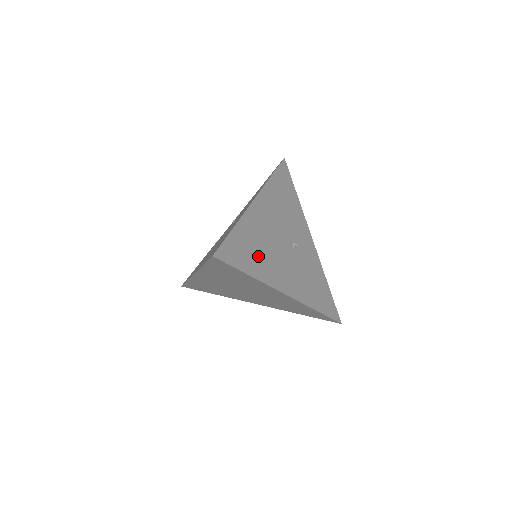
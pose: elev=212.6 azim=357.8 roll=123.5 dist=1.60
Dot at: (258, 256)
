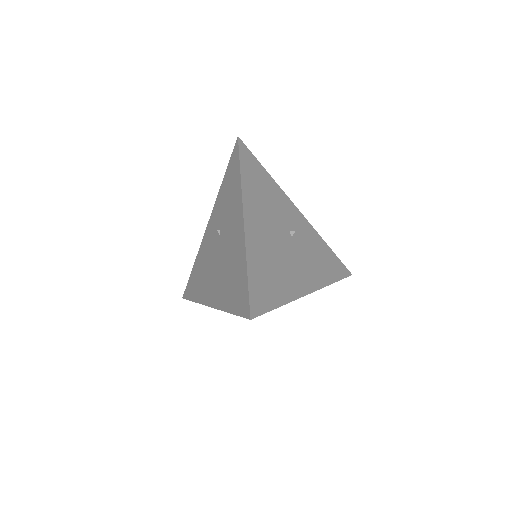
Dot at: (276, 278)
